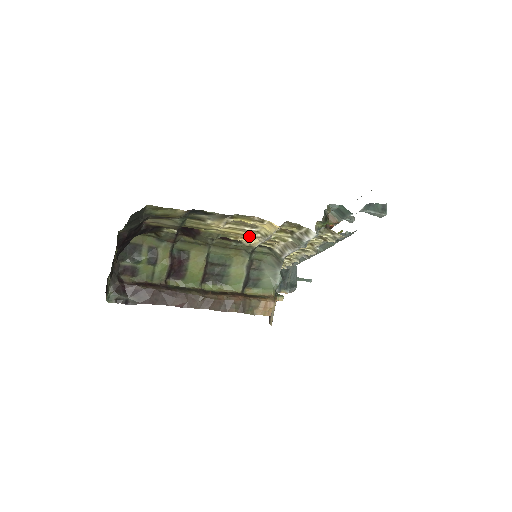
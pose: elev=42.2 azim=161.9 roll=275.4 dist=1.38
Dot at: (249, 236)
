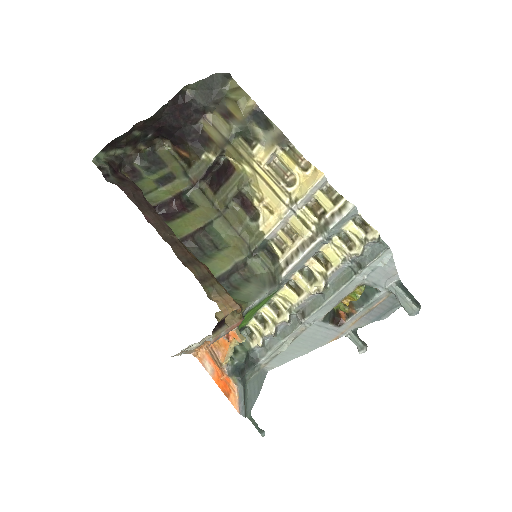
Dot at: (277, 195)
